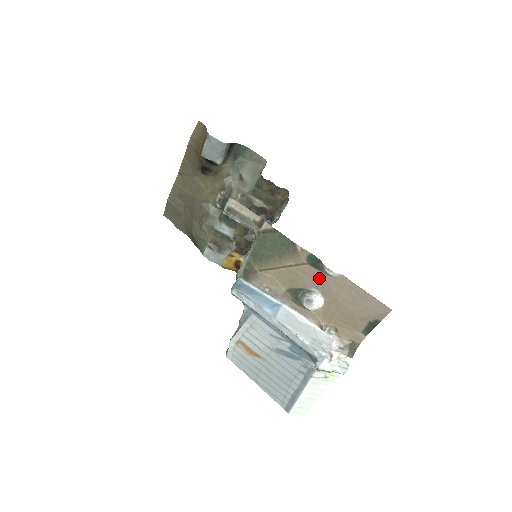
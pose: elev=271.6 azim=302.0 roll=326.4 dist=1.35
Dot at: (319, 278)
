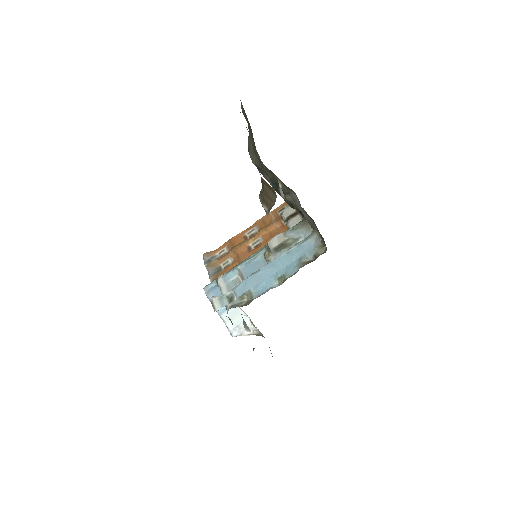
Dot at: occluded
